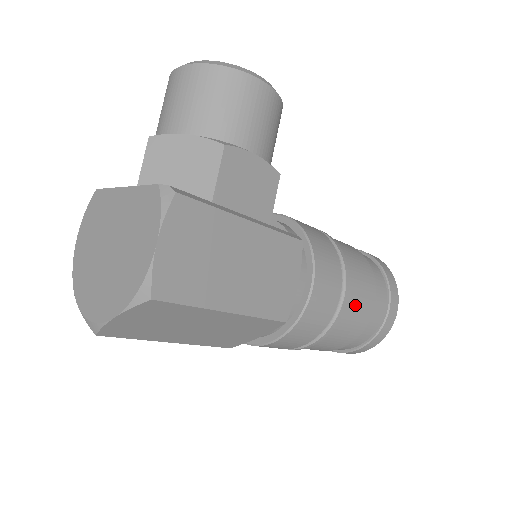
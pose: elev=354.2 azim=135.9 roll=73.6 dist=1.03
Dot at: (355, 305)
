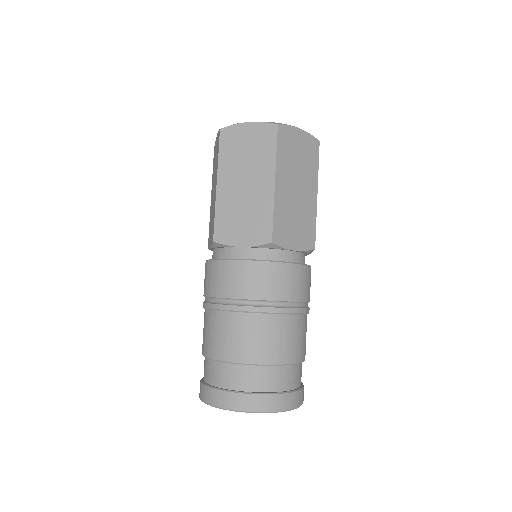
Dot at: occluded
